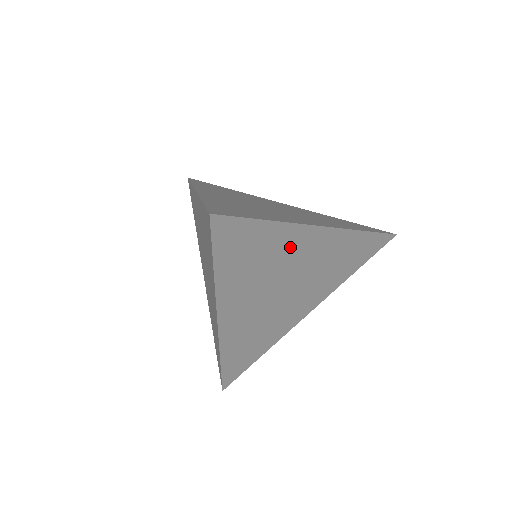
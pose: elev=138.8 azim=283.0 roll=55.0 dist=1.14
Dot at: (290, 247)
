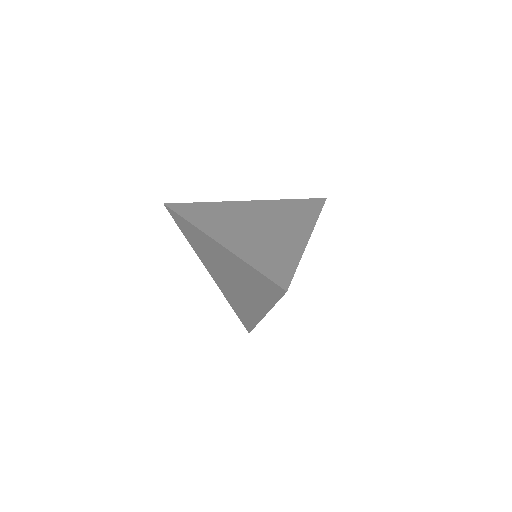
Dot at: occluded
